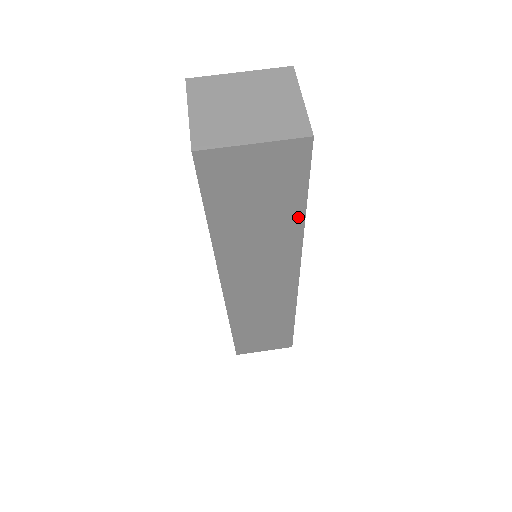
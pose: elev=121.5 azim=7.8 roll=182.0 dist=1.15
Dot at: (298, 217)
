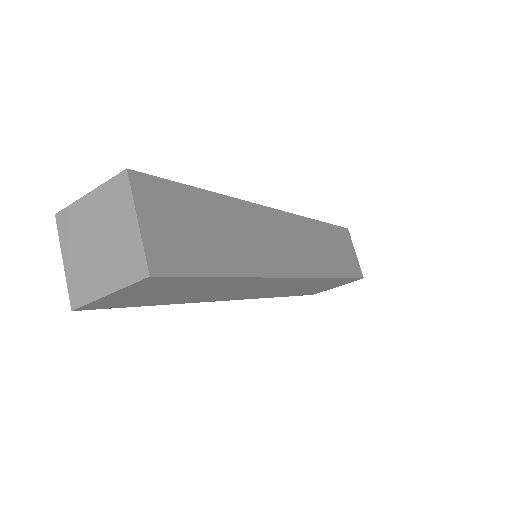
Dot at: (226, 279)
